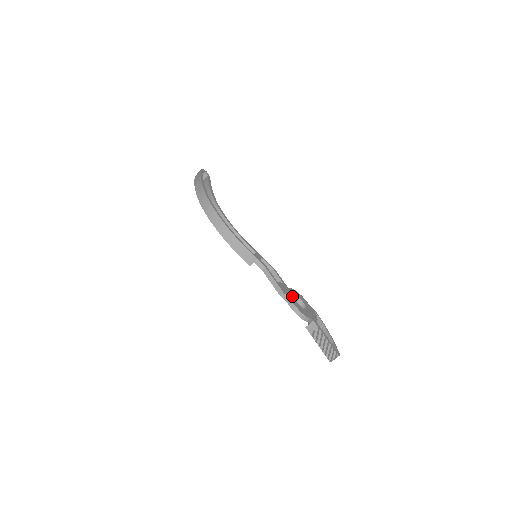
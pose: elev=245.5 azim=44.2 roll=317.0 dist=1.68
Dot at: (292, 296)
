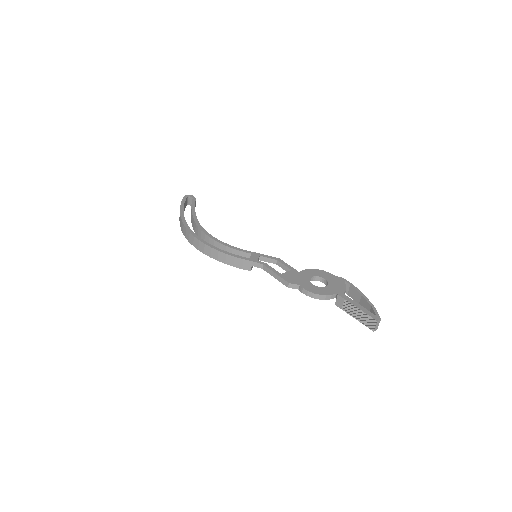
Dot at: (304, 280)
